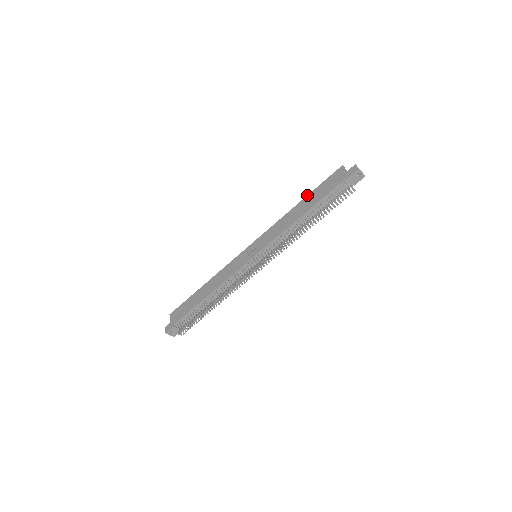
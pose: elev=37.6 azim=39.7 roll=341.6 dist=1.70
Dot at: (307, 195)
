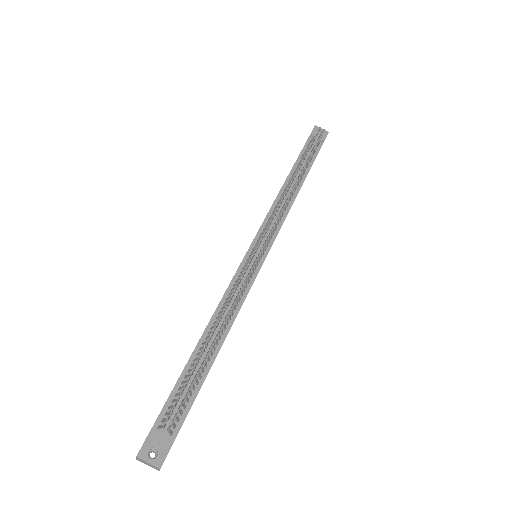
Dot at: occluded
